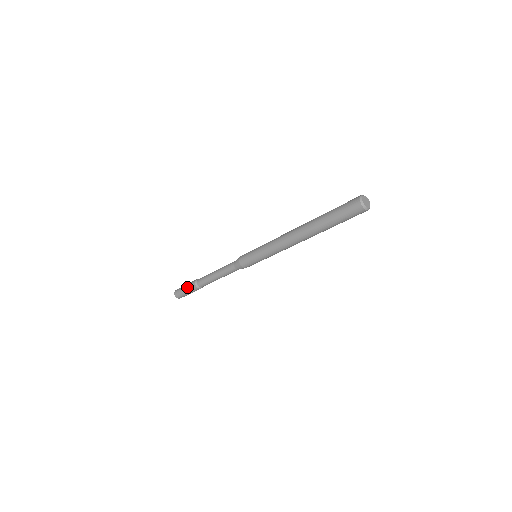
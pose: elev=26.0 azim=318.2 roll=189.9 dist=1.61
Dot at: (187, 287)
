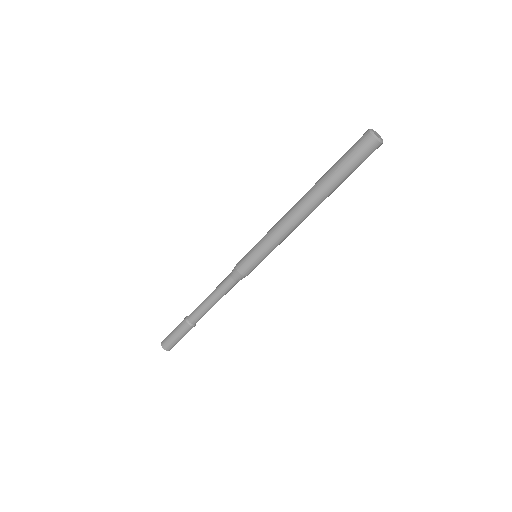
Dot at: (177, 326)
